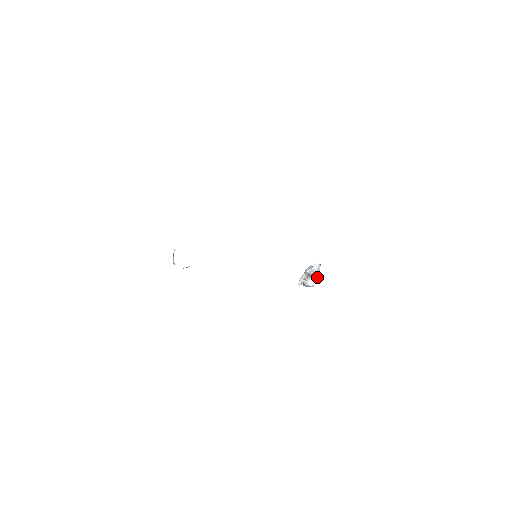
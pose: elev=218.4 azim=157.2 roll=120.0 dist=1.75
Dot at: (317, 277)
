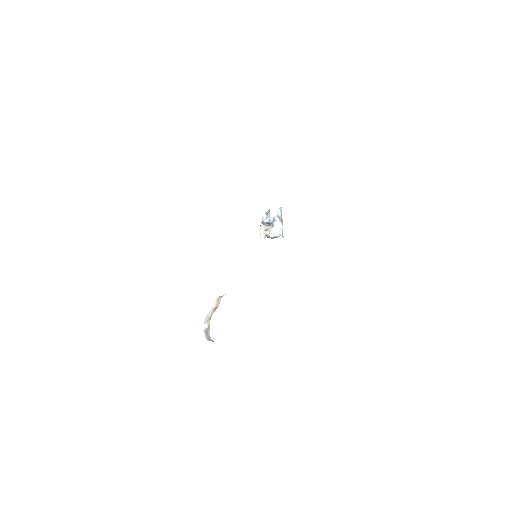
Dot at: (281, 224)
